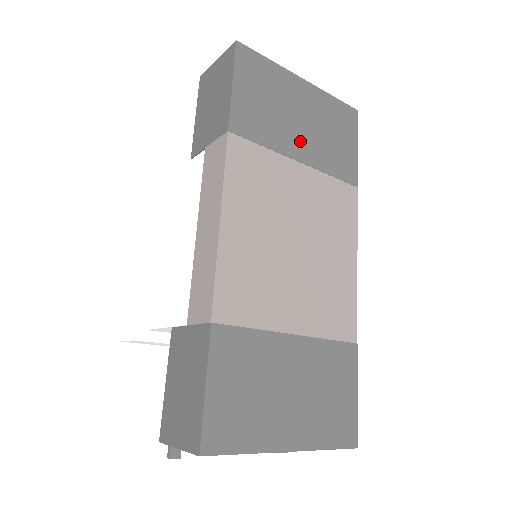
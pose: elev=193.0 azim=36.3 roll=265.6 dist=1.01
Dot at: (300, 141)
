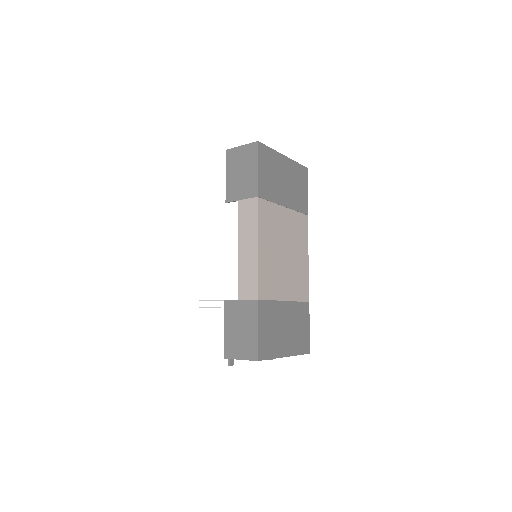
Dot at: (285, 194)
